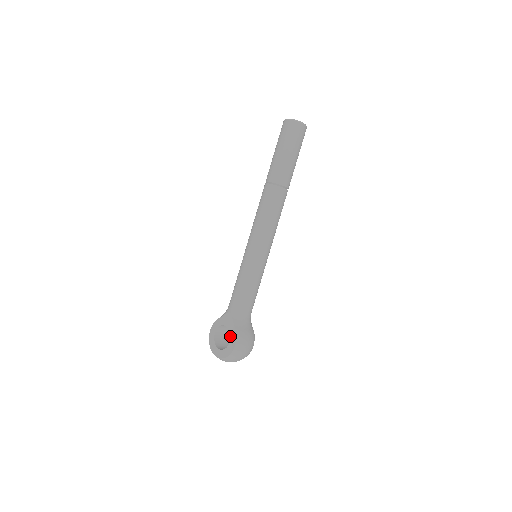
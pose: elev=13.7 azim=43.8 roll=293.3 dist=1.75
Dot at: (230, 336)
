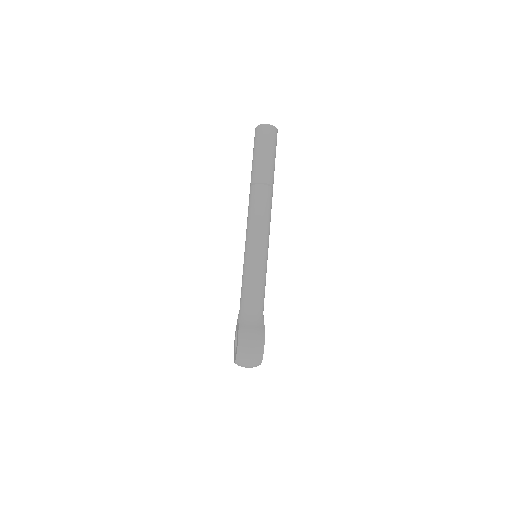
Dot at: (237, 336)
